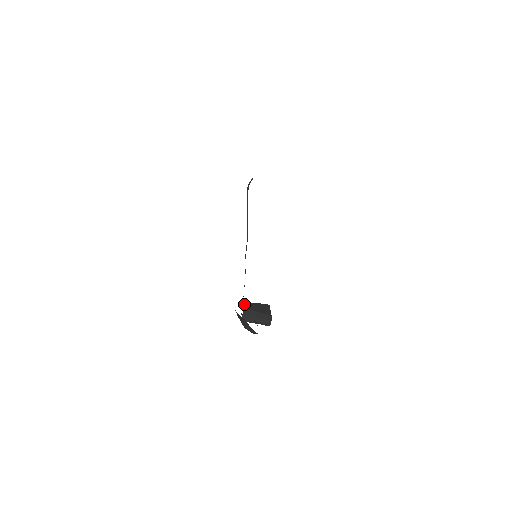
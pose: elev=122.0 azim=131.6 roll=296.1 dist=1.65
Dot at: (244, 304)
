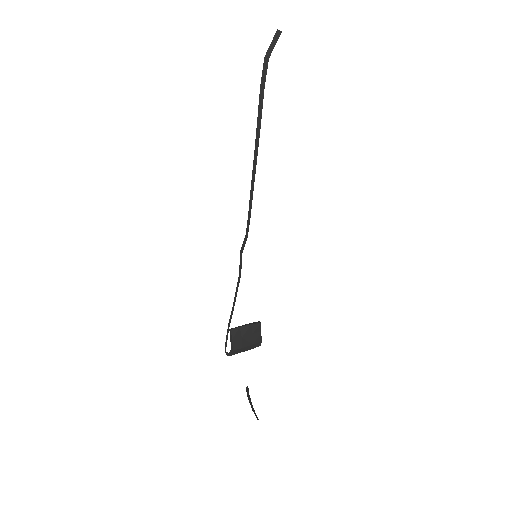
Dot at: (232, 341)
